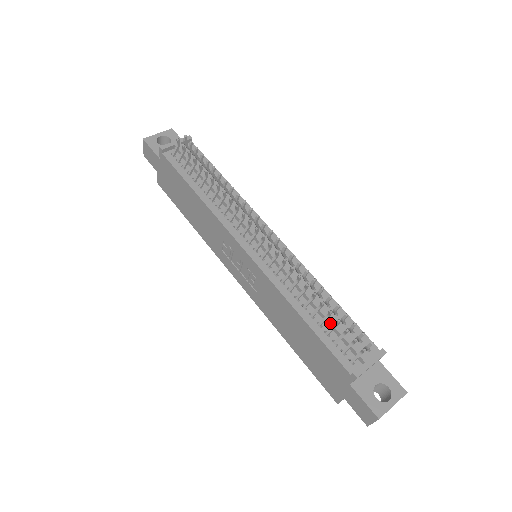
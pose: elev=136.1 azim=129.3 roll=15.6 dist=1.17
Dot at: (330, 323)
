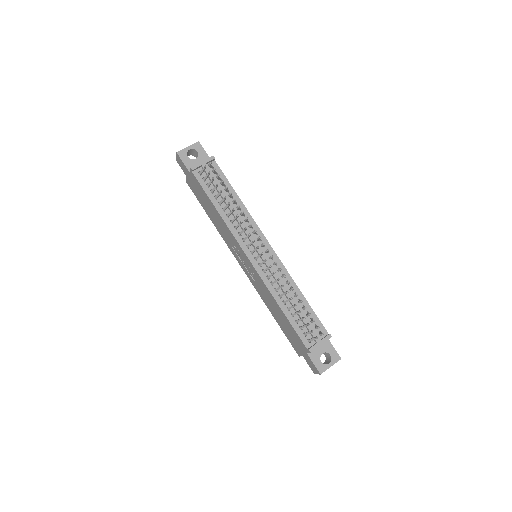
Dot at: (299, 315)
